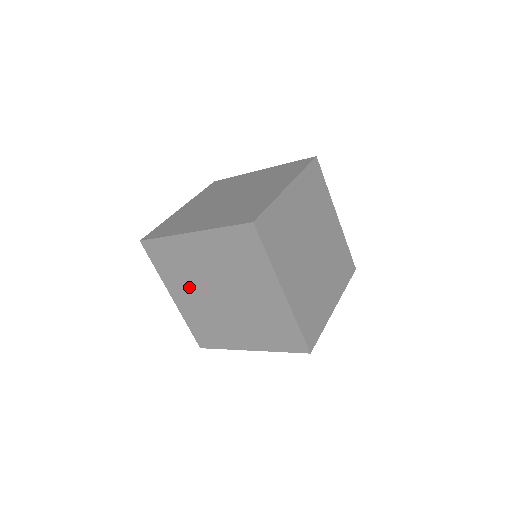
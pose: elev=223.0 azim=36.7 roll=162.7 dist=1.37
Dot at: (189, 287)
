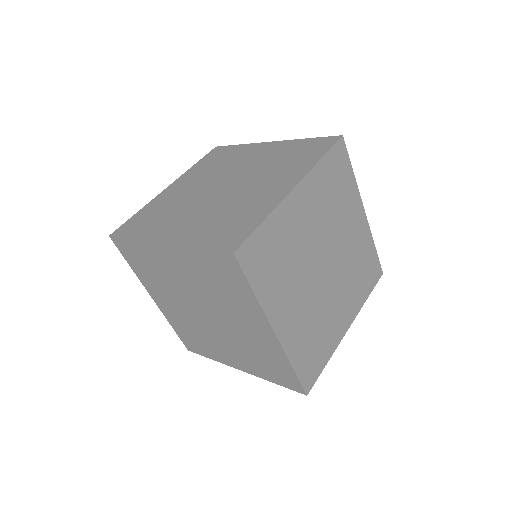
Dot at: occluded
